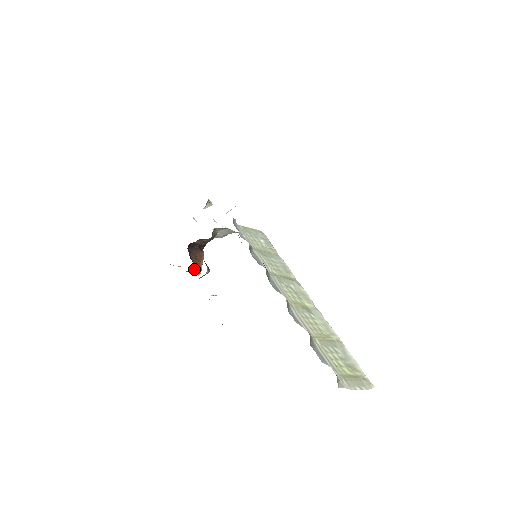
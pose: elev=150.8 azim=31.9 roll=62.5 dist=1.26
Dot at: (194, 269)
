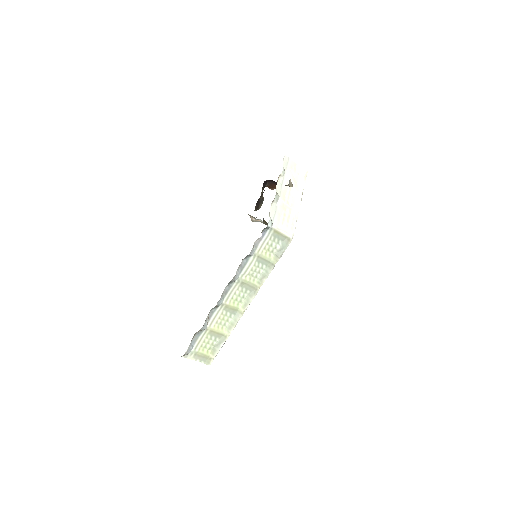
Dot at: (268, 186)
